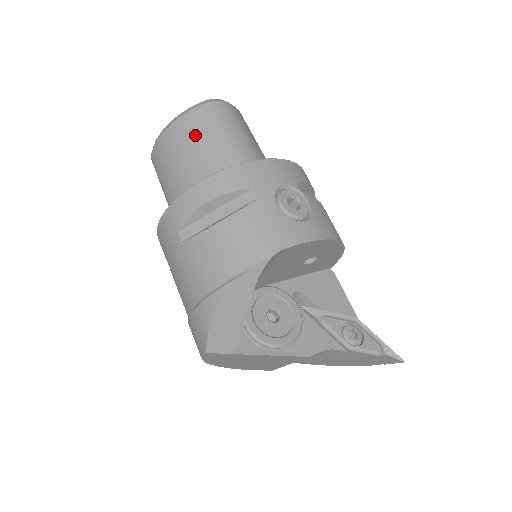
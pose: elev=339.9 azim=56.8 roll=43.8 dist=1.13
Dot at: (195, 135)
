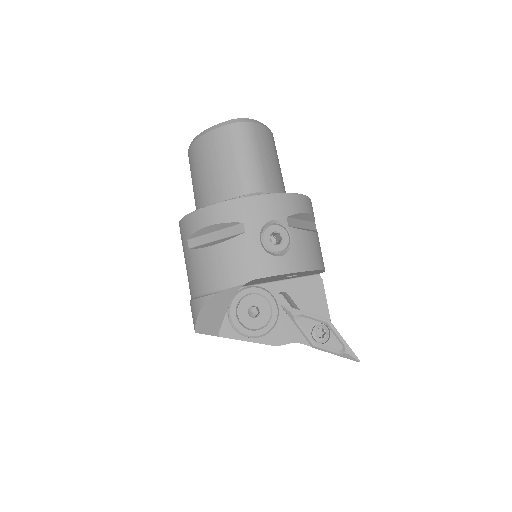
Dot at: (216, 153)
